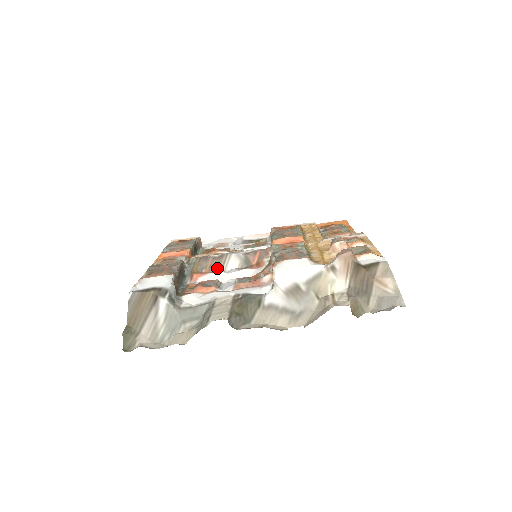
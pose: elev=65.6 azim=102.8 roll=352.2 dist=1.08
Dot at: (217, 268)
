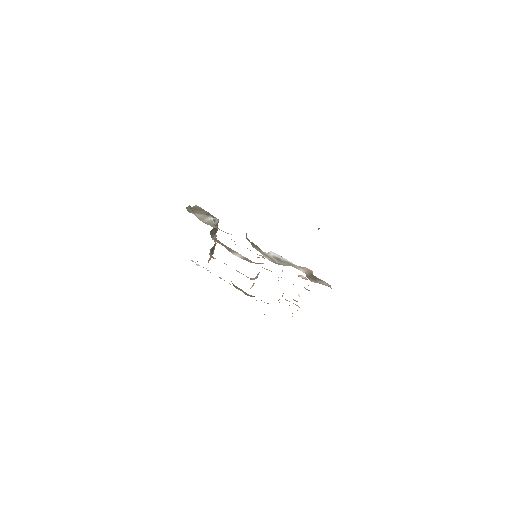
Dot at: (229, 250)
